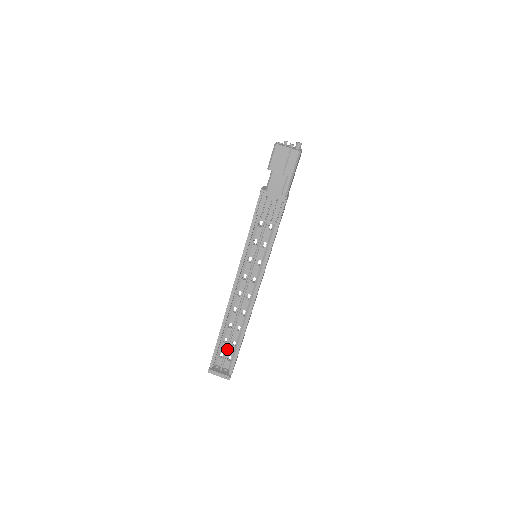
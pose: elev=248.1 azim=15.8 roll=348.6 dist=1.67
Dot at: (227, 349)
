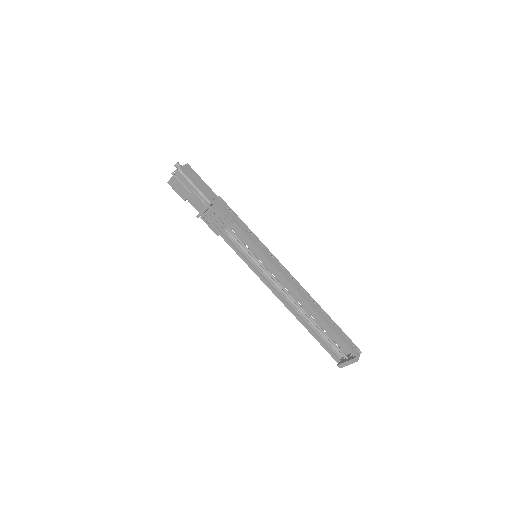
Dot at: (328, 338)
